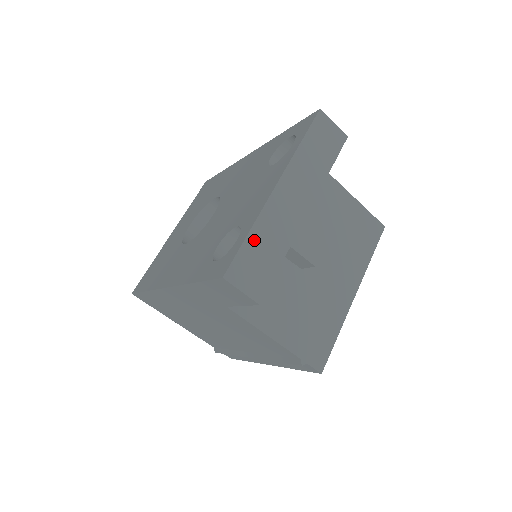
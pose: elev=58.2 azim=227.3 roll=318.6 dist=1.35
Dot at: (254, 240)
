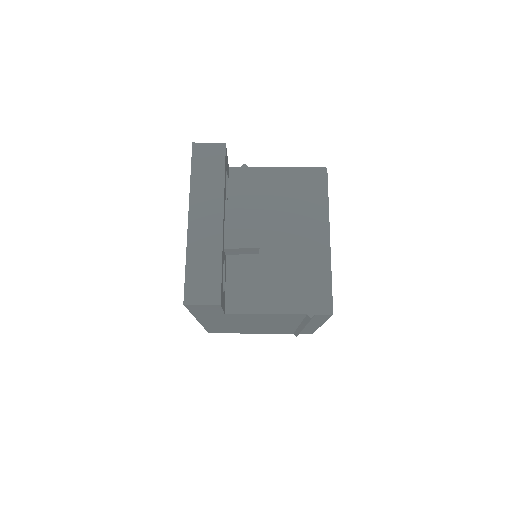
Dot at: (192, 266)
